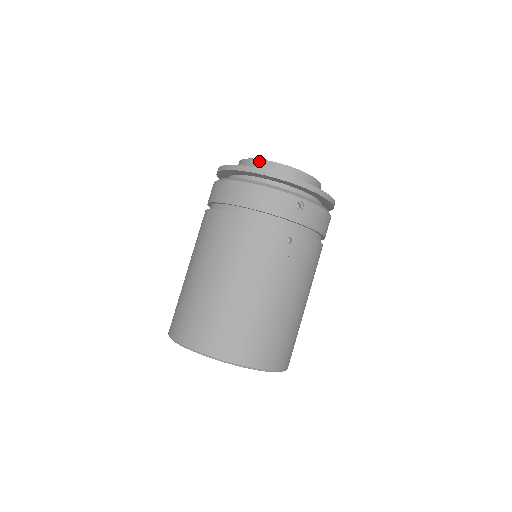
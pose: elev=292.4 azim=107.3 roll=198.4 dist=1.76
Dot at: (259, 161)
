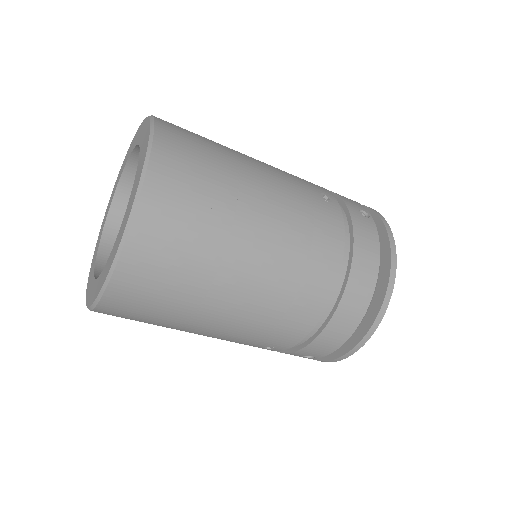
Dot at: occluded
